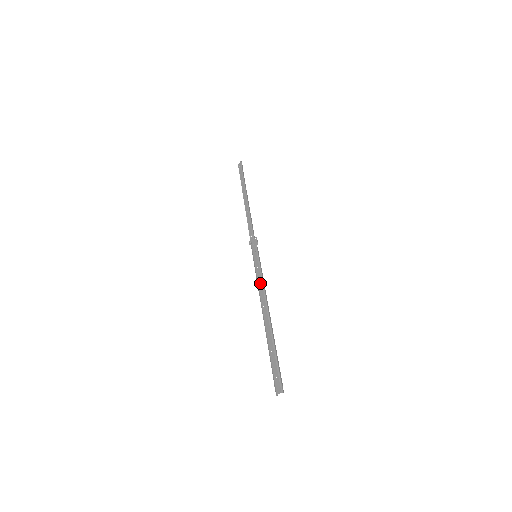
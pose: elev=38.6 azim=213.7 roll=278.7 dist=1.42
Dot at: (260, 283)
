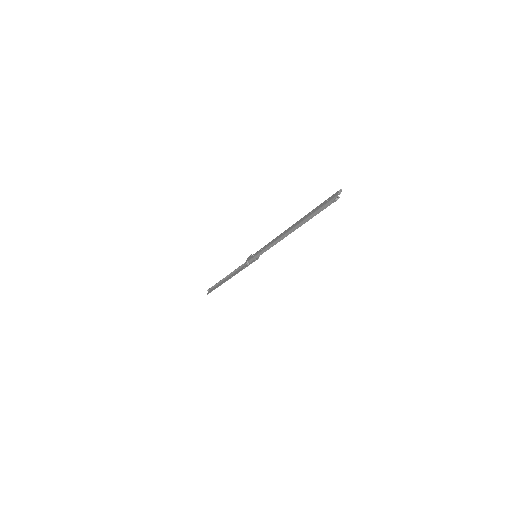
Dot at: (270, 243)
